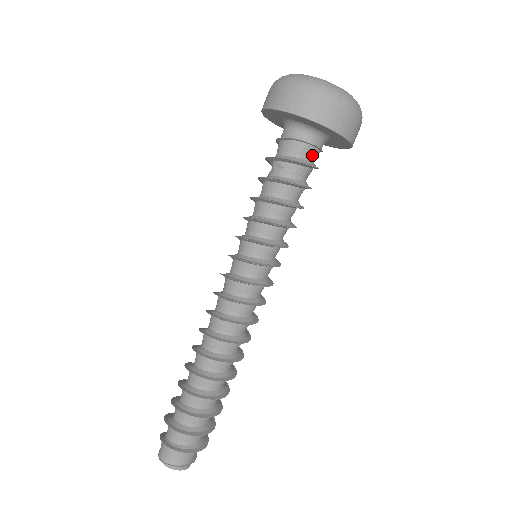
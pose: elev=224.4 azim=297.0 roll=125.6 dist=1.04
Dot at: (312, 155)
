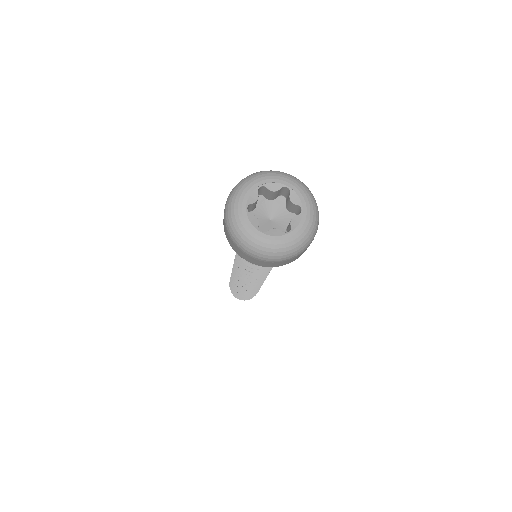
Dot at: occluded
